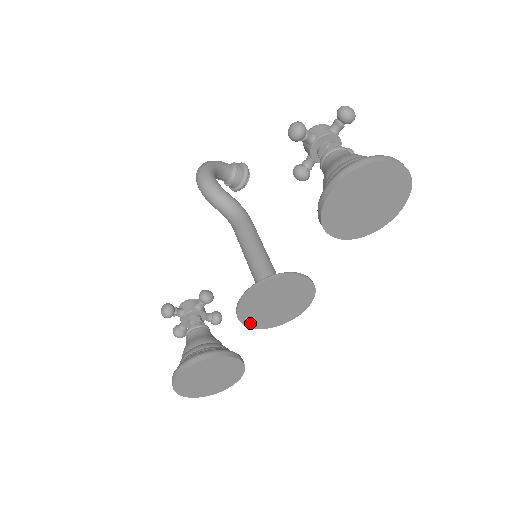
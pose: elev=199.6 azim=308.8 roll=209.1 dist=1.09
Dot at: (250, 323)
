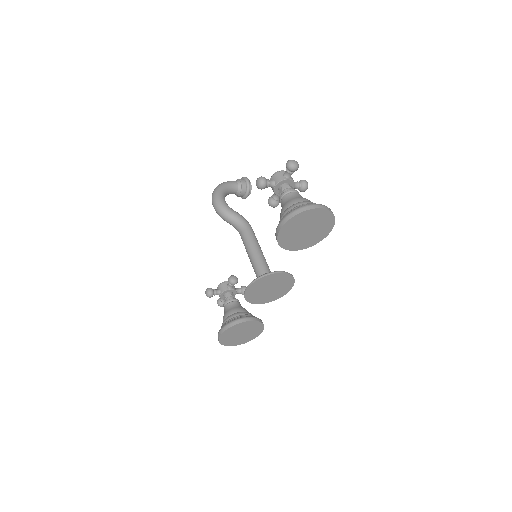
Dot at: (256, 302)
